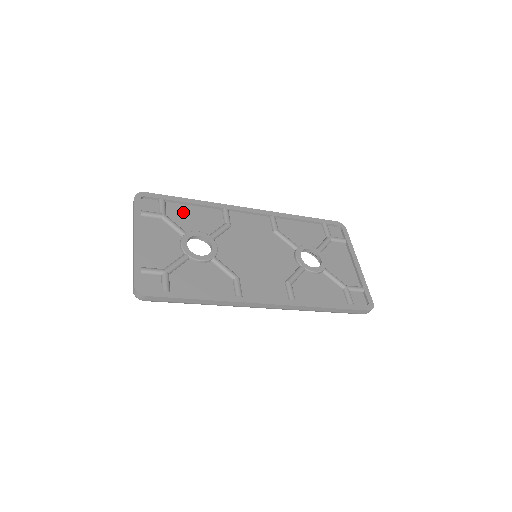
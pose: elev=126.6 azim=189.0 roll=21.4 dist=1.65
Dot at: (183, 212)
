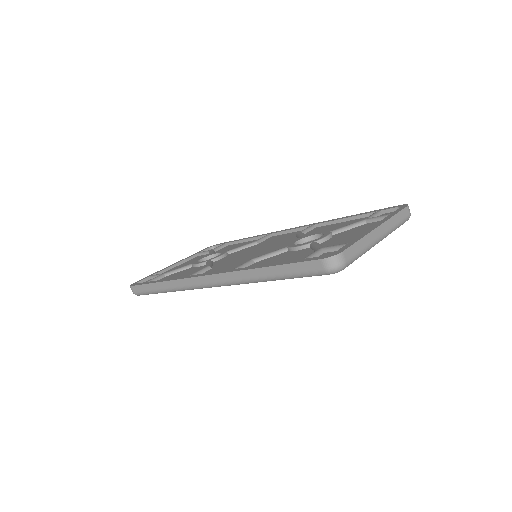
Dot at: (231, 247)
